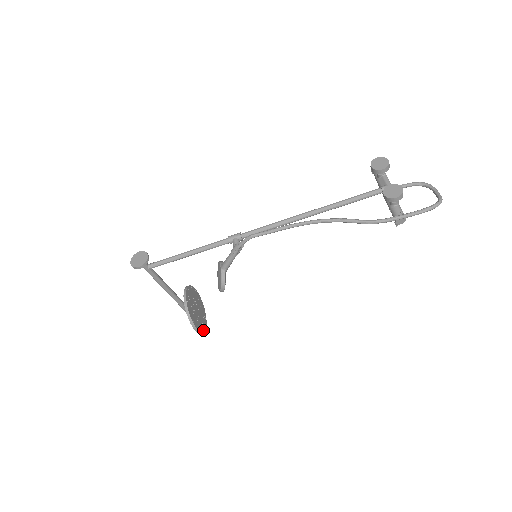
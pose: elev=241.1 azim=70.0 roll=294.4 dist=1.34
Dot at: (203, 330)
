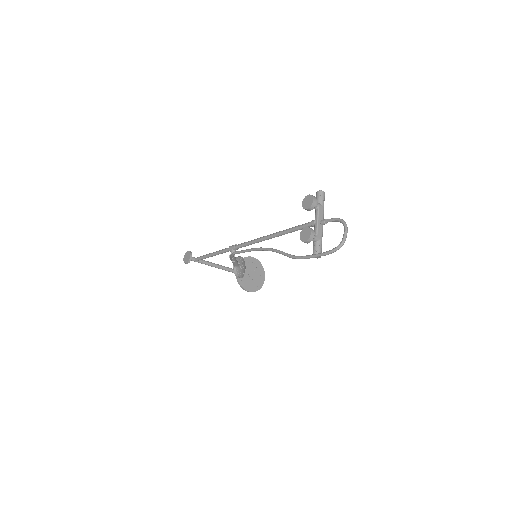
Dot at: (257, 289)
